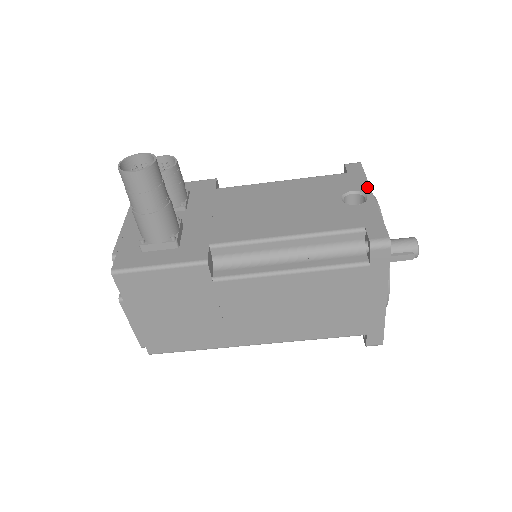
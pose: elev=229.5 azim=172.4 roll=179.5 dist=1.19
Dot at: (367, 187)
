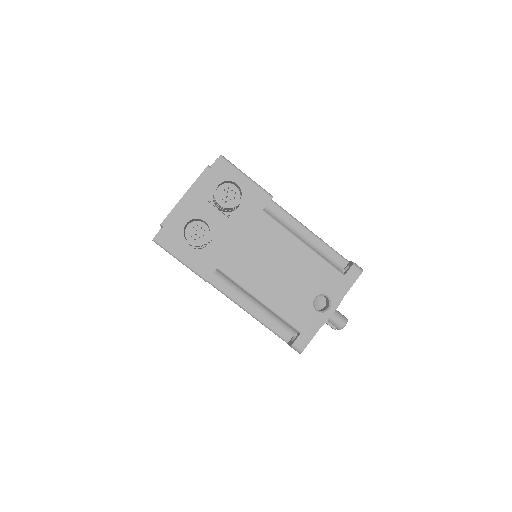
Dot at: (338, 301)
